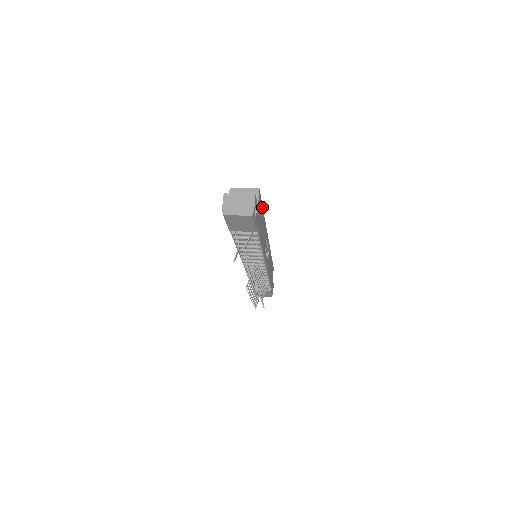
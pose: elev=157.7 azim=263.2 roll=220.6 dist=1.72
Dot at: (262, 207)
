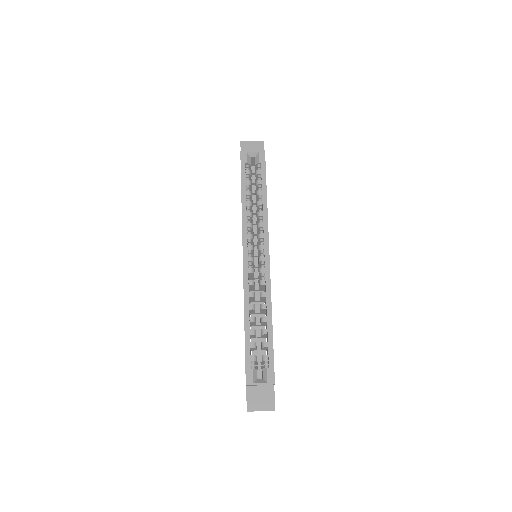
Dot at: occluded
